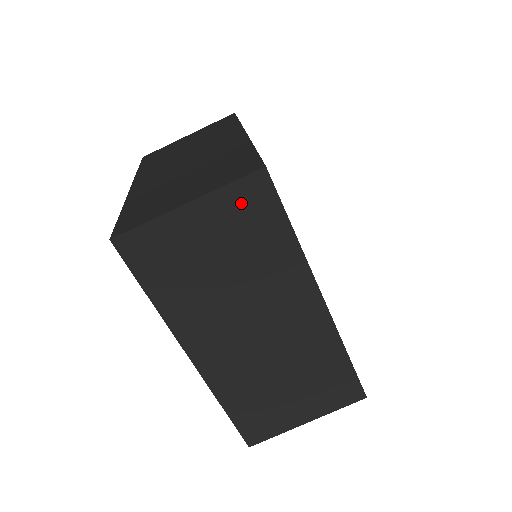
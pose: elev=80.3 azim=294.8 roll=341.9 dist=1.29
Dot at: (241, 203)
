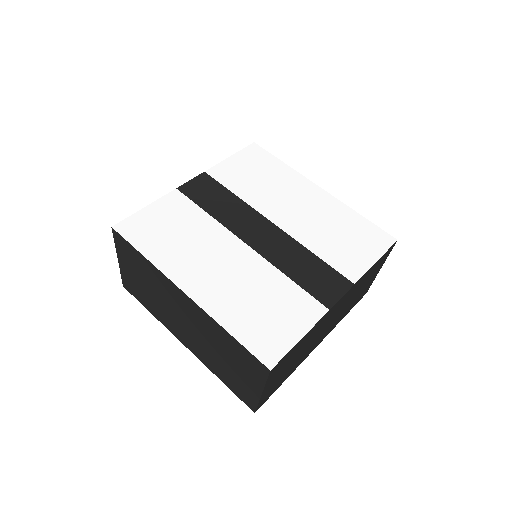
Dot at: (277, 370)
